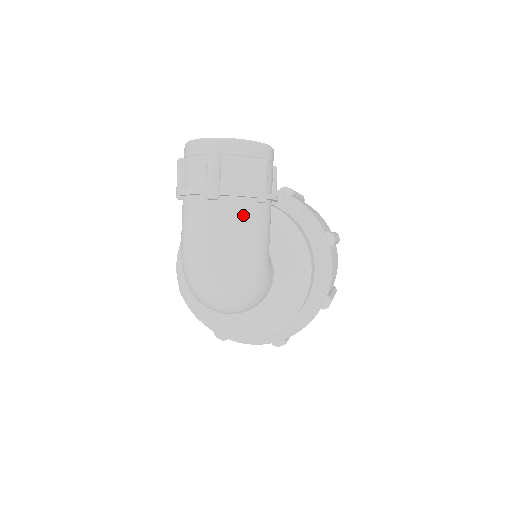
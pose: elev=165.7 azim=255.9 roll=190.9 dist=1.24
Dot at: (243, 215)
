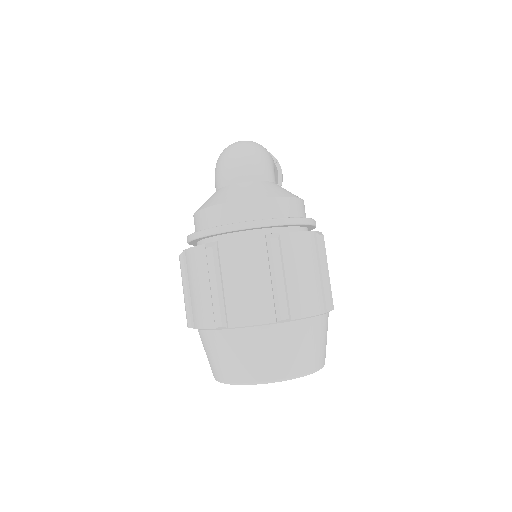
Dot at: occluded
